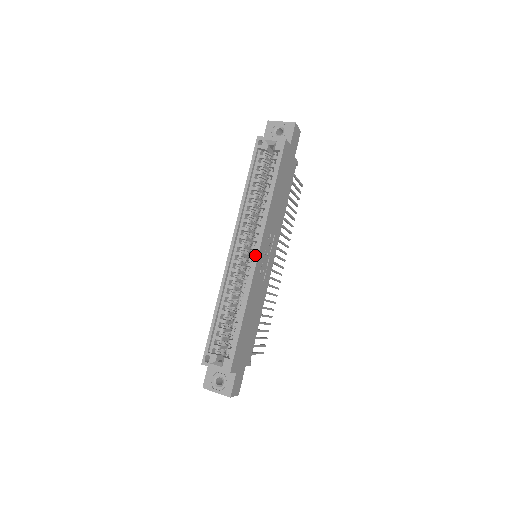
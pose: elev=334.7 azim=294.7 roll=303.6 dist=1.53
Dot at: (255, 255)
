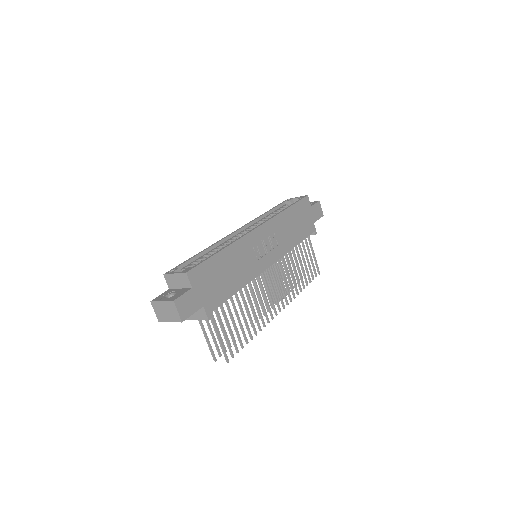
Dot at: (254, 228)
